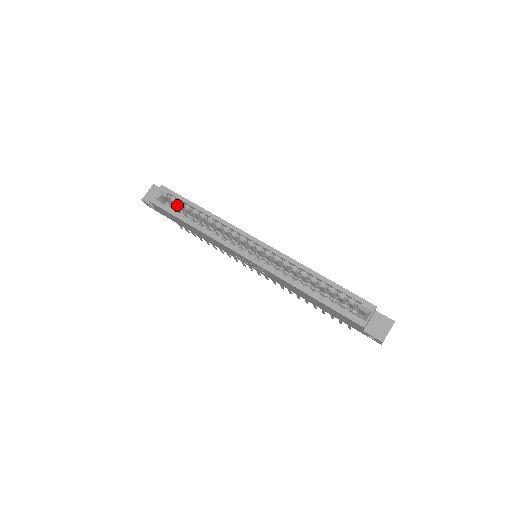
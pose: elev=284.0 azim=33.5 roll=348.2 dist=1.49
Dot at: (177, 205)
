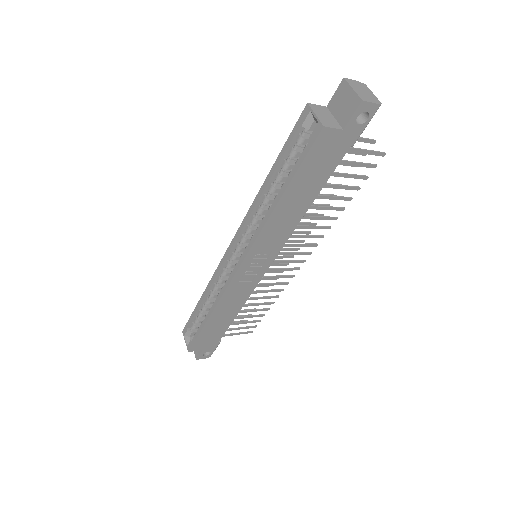
Dot at: occluded
